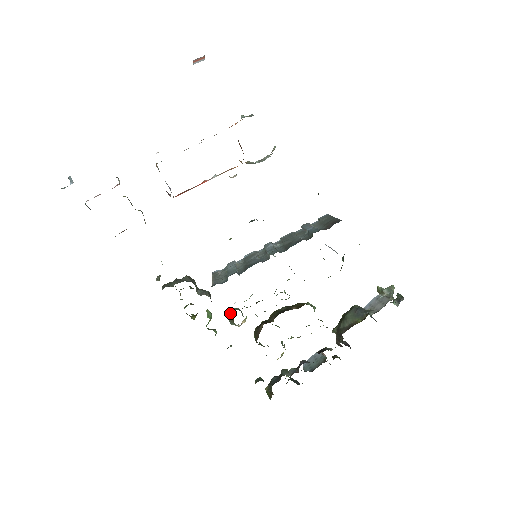
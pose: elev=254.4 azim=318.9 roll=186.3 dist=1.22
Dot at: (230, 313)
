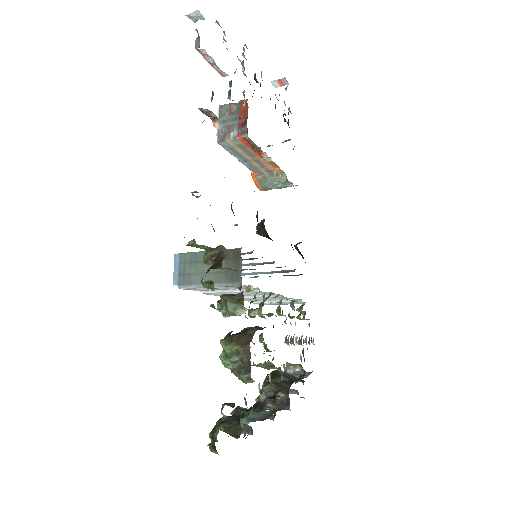
Dot at: (232, 294)
